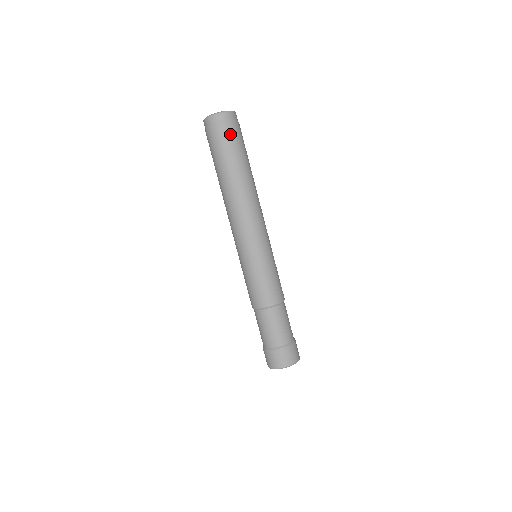
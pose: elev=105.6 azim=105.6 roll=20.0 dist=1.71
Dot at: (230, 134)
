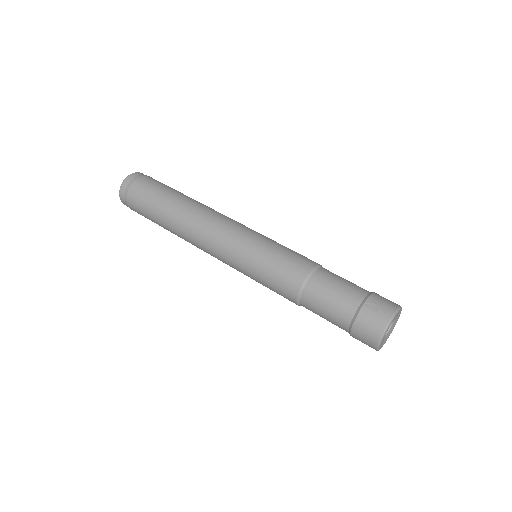
Dot at: (152, 180)
